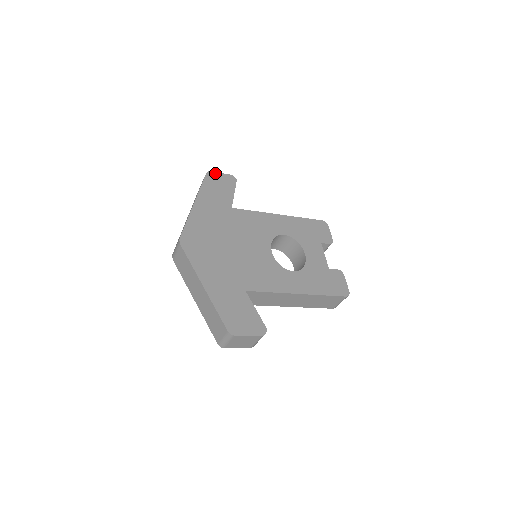
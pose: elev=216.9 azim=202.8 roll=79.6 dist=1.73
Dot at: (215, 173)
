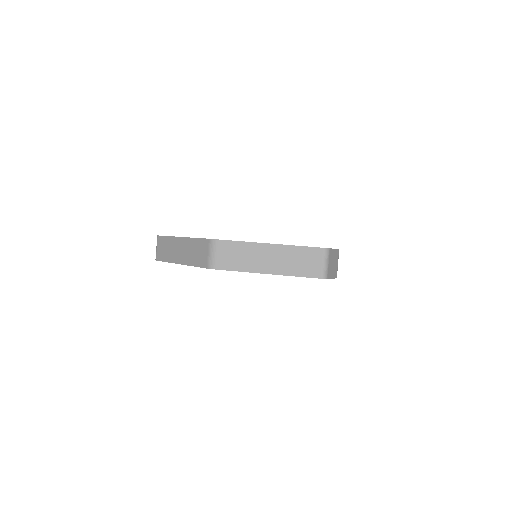
Dot at: occluded
